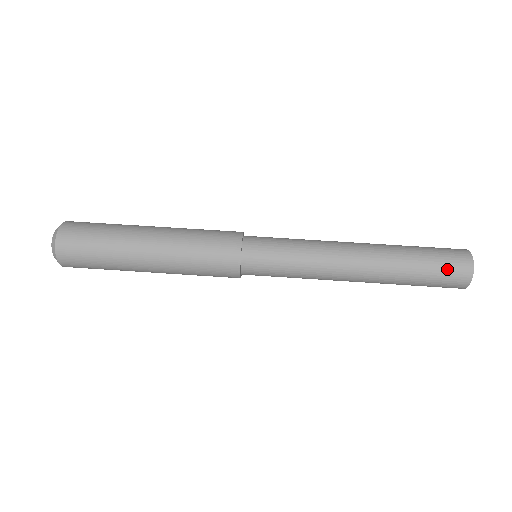
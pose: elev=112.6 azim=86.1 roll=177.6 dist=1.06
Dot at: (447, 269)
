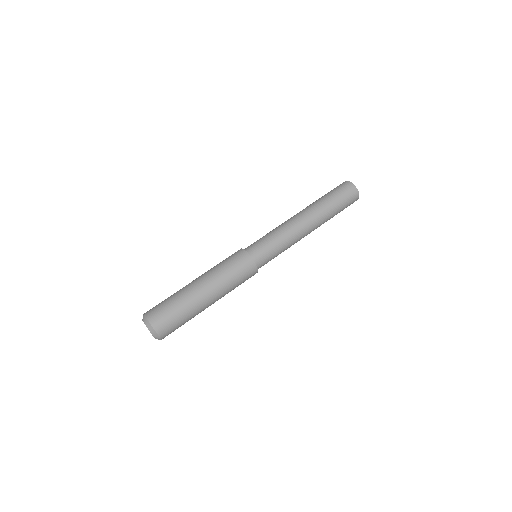
Dot at: (338, 188)
